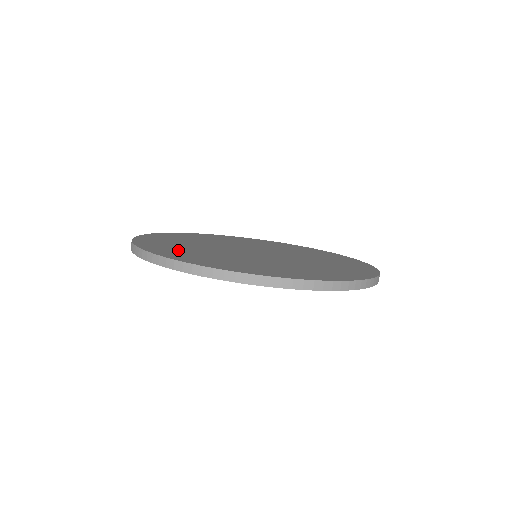
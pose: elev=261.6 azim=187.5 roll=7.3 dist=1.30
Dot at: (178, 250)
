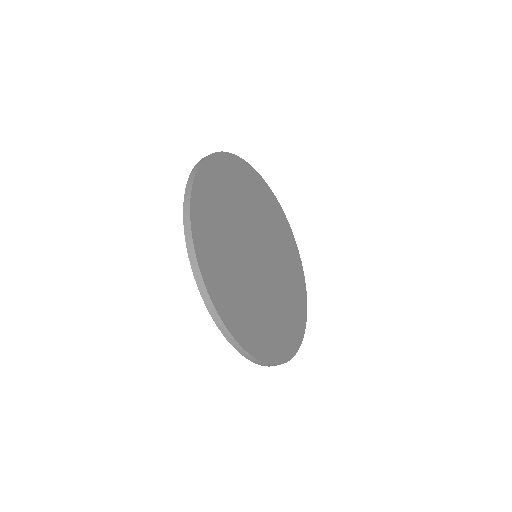
Dot at: (222, 275)
